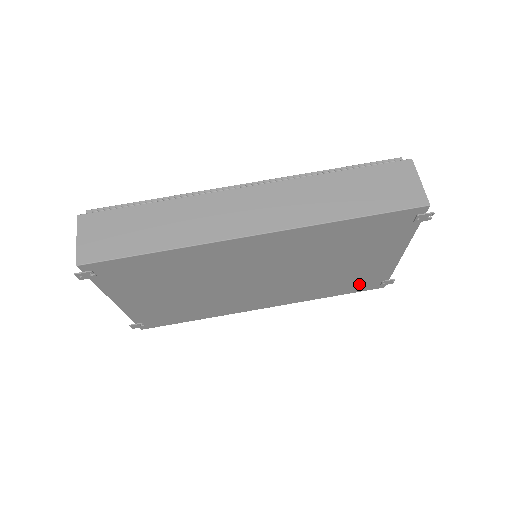
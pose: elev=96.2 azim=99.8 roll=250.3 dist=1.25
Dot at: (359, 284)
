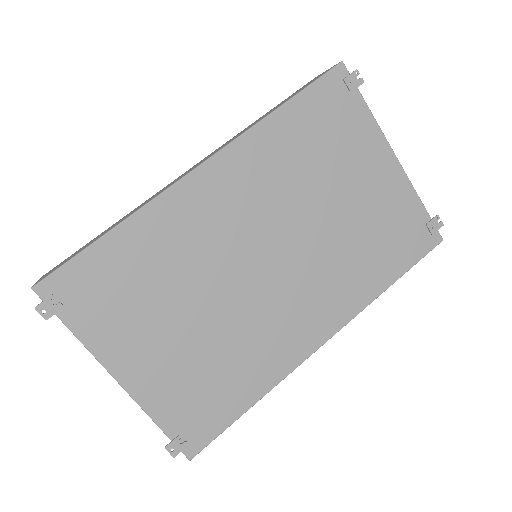
Dot at: (403, 241)
